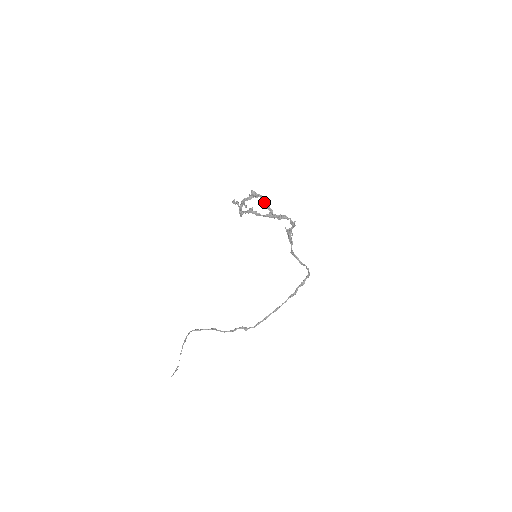
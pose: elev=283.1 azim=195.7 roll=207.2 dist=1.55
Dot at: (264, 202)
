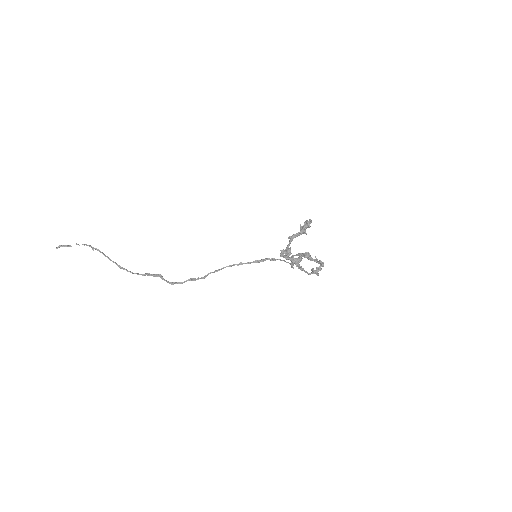
Dot at: (308, 226)
